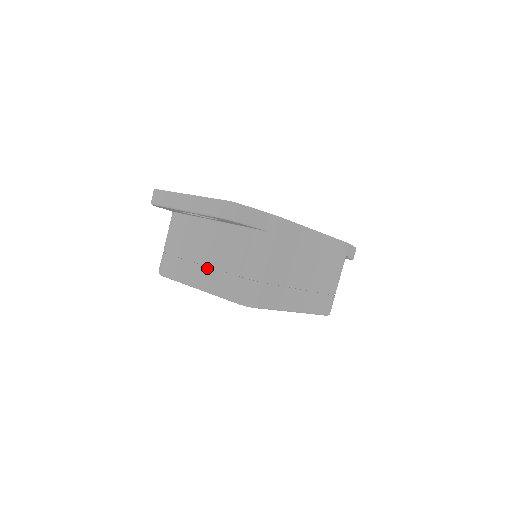
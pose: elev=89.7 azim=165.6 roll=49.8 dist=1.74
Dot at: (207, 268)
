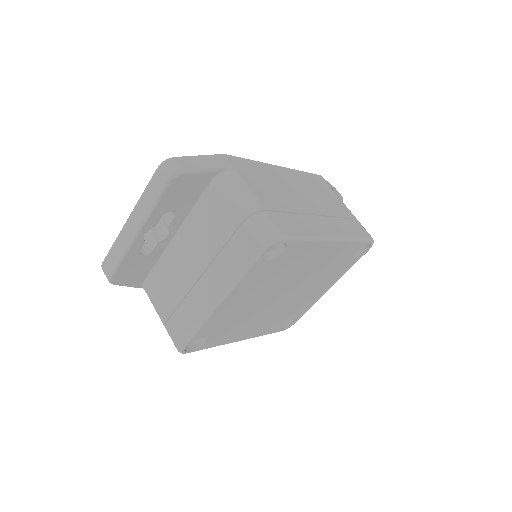
Dot at: (209, 271)
